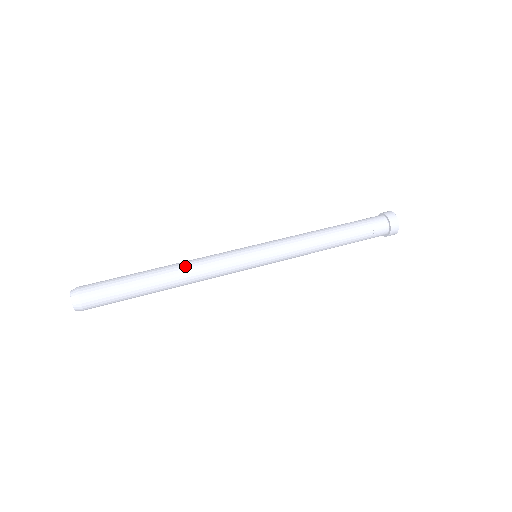
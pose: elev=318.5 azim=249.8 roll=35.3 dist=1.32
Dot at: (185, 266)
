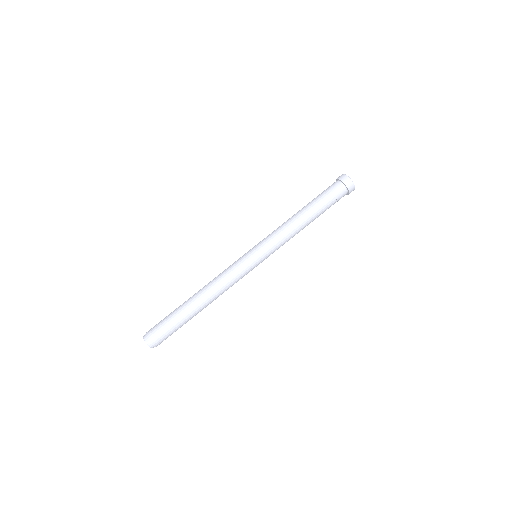
Dot at: (212, 290)
